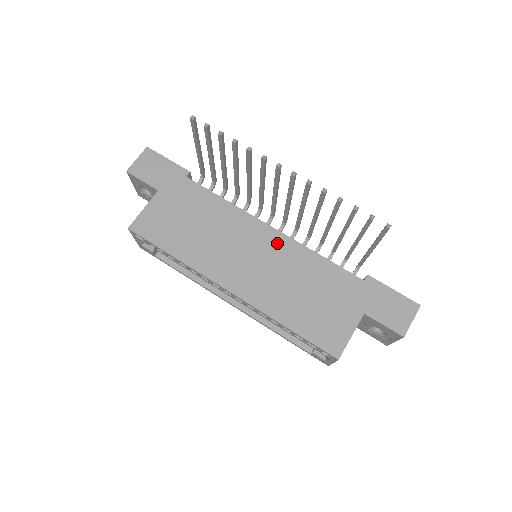
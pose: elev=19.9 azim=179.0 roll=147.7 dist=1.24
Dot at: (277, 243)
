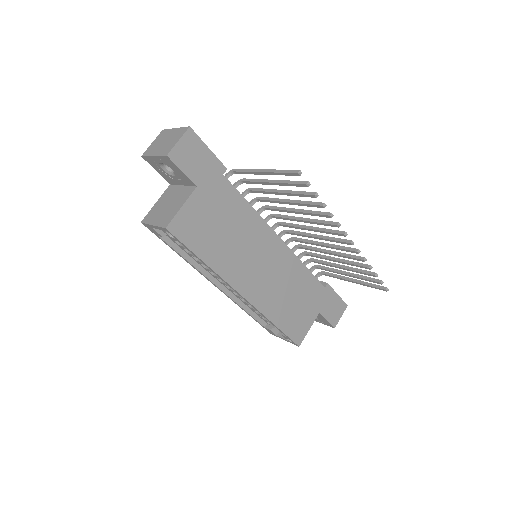
Dot at: (281, 254)
